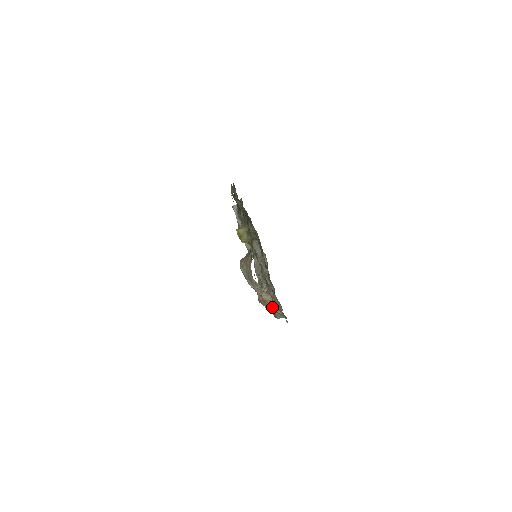
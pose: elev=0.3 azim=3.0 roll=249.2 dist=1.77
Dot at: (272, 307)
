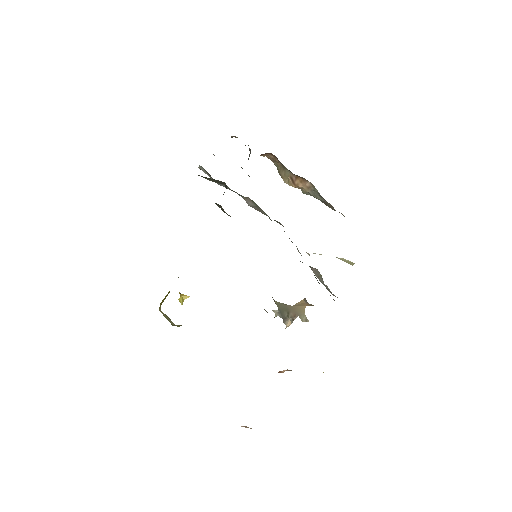
Dot at: occluded
